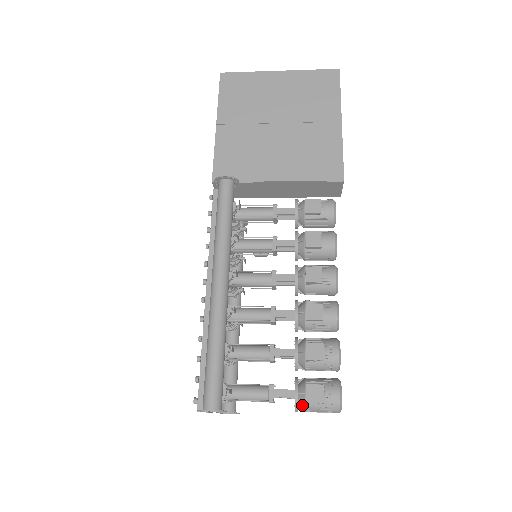
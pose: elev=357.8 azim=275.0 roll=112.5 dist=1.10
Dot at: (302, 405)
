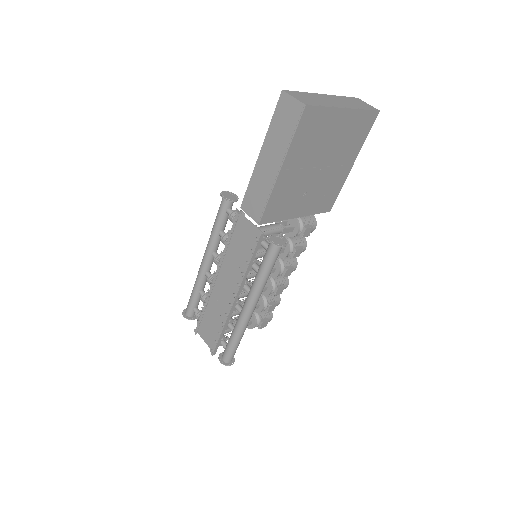
Dot at: occluded
